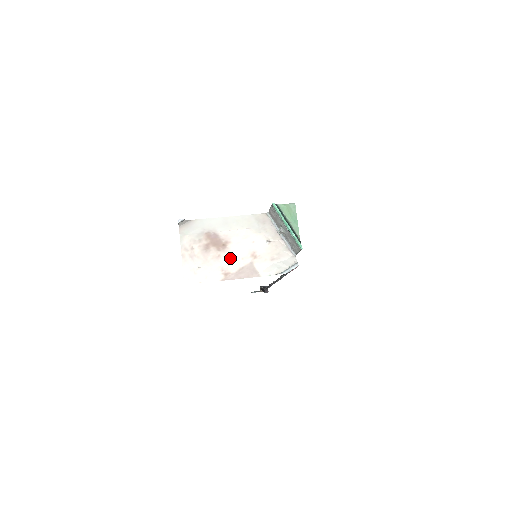
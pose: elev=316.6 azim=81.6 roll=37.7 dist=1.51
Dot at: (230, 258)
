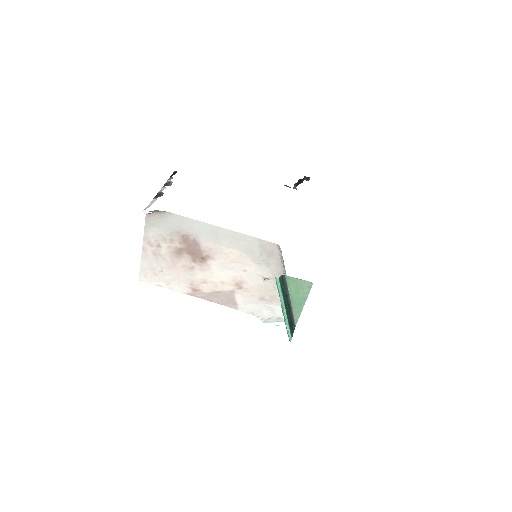
Dot at: (206, 276)
